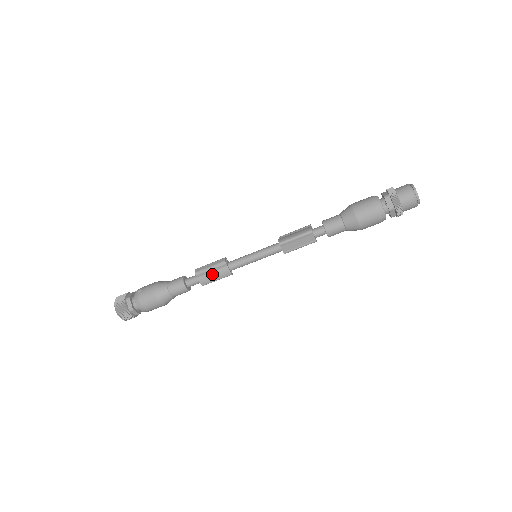
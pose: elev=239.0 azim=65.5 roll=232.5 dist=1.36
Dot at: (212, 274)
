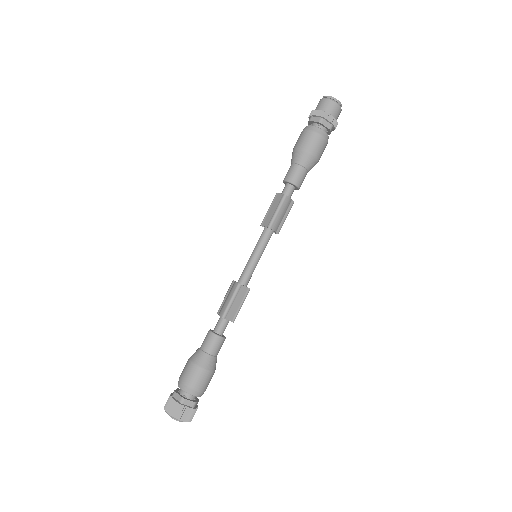
Dot at: (226, 299)
